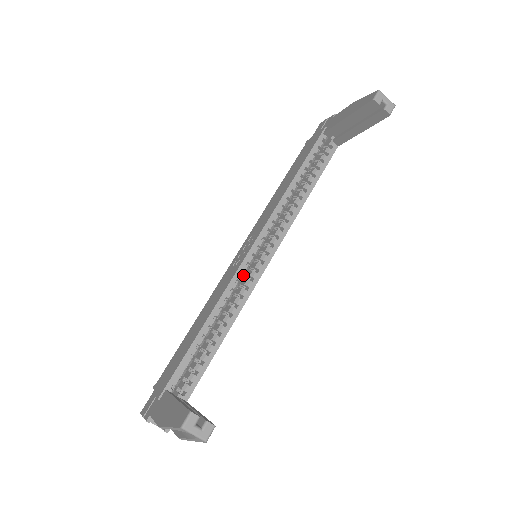
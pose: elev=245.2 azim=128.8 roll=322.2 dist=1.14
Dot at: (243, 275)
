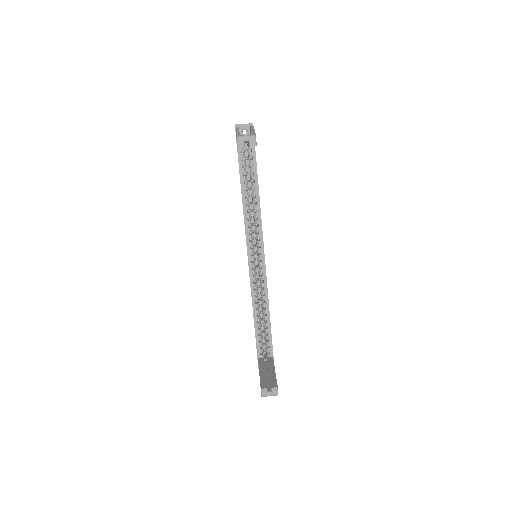
Dot at: (256, 273)
